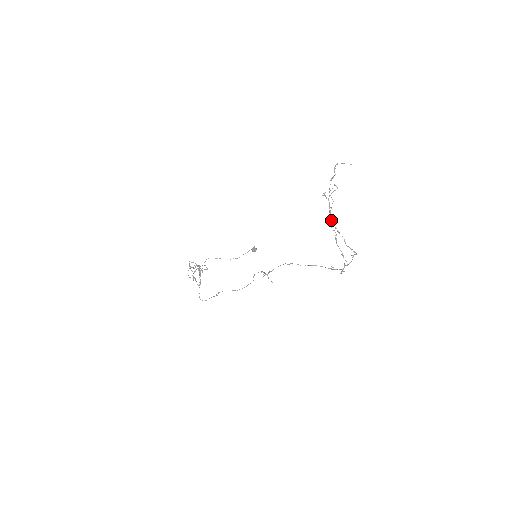
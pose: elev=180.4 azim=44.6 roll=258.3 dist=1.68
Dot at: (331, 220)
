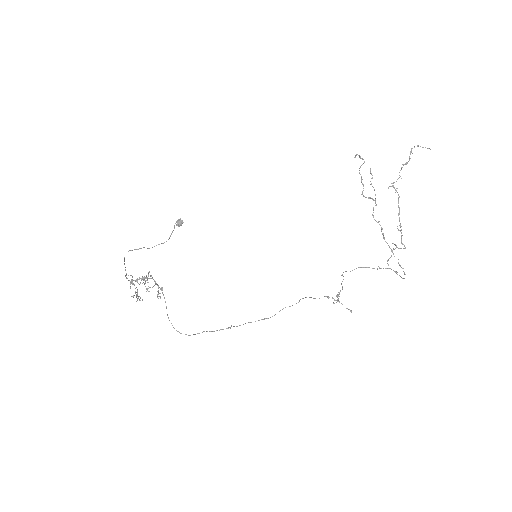
Dot at: occluded
